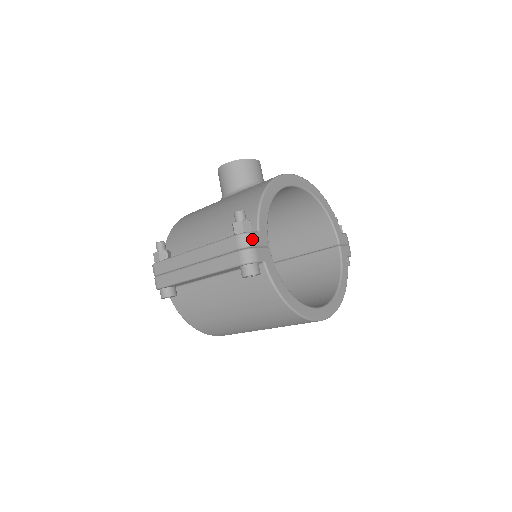
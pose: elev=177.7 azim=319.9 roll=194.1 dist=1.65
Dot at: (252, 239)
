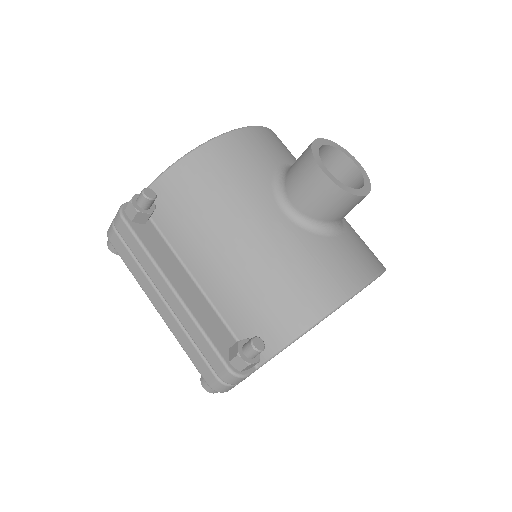
Dot at: (242, 380)
